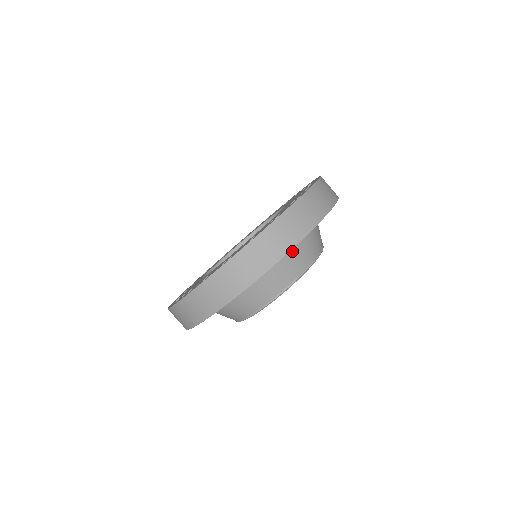
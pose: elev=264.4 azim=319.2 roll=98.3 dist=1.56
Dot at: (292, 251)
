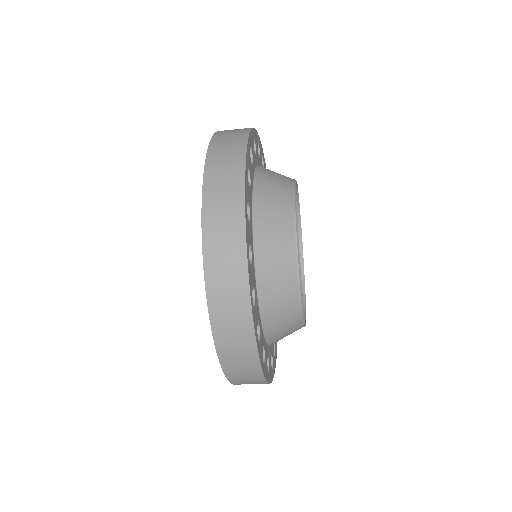
Dot at: (260, 222)
